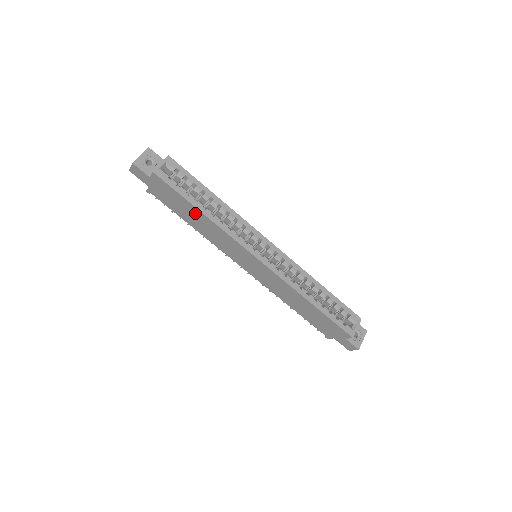
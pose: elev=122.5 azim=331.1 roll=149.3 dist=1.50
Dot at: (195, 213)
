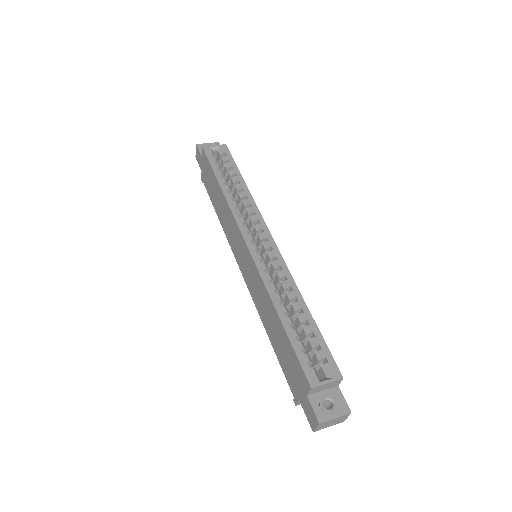
Dot at: (218, 190)
